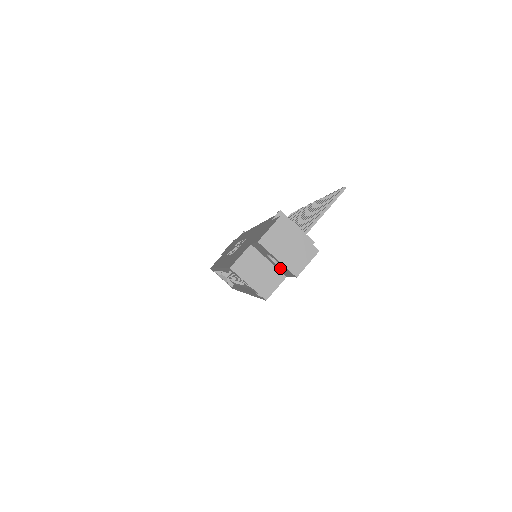
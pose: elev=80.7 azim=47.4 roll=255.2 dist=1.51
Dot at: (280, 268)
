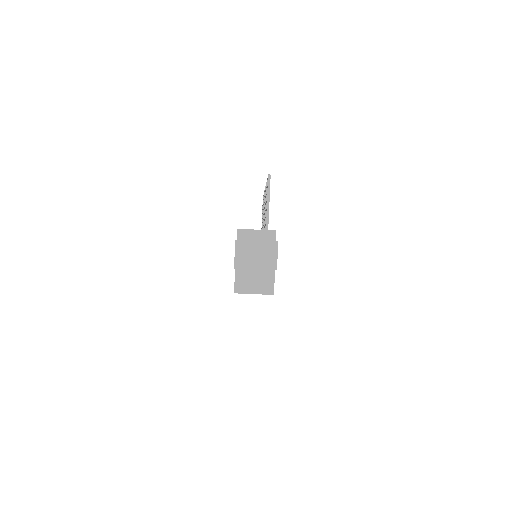
Dot at: occluded
